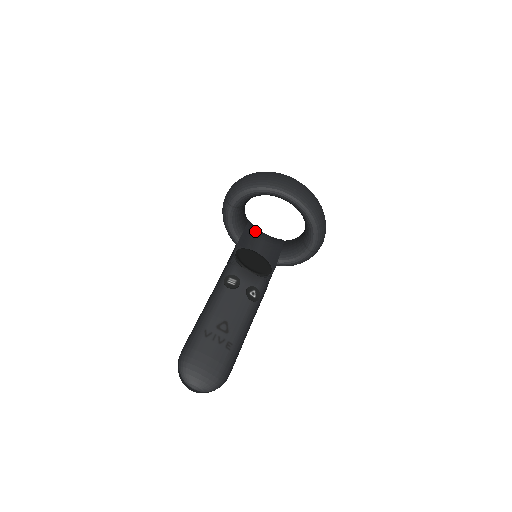
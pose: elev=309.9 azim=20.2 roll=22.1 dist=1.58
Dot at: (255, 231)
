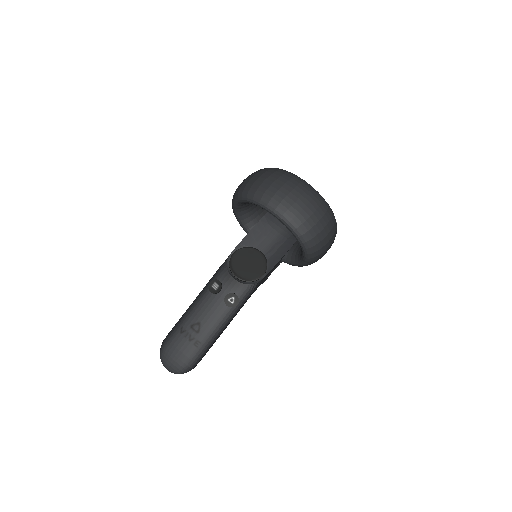
Dot at: (273, 222)
